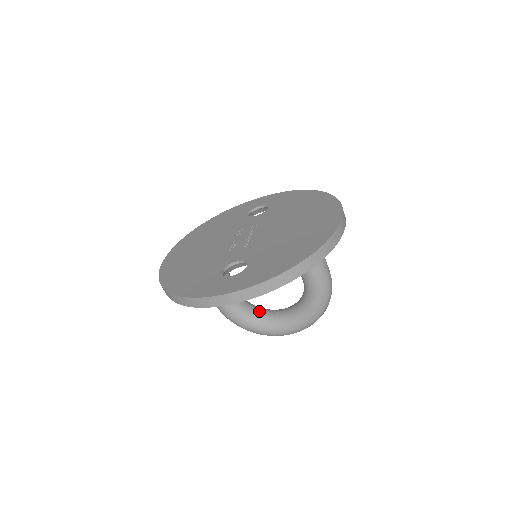
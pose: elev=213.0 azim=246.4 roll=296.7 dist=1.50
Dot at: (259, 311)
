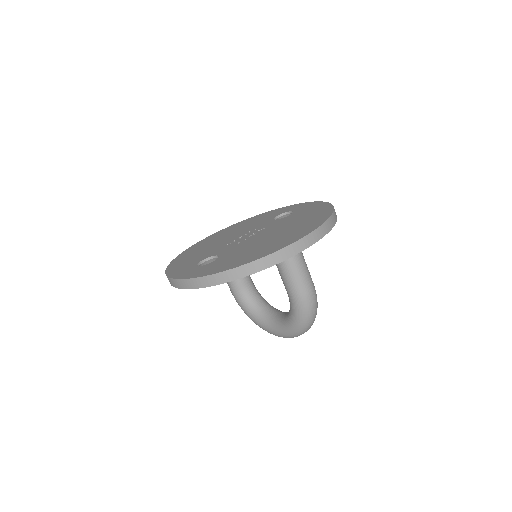
Dot at: (264, 307)
